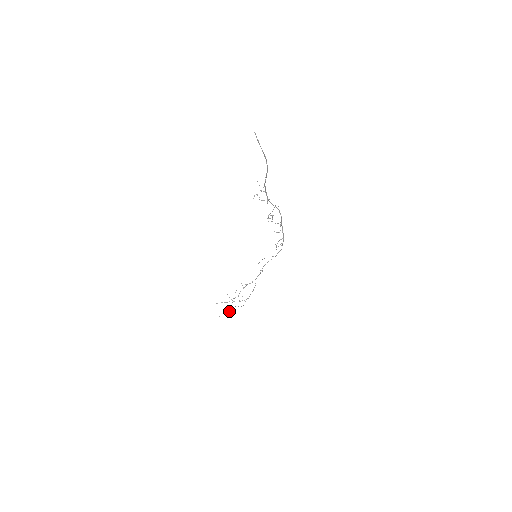
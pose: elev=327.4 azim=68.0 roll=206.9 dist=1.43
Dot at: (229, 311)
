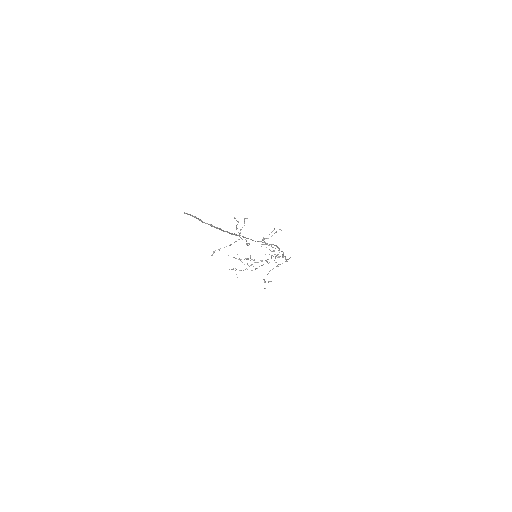
Dot at: occluded
